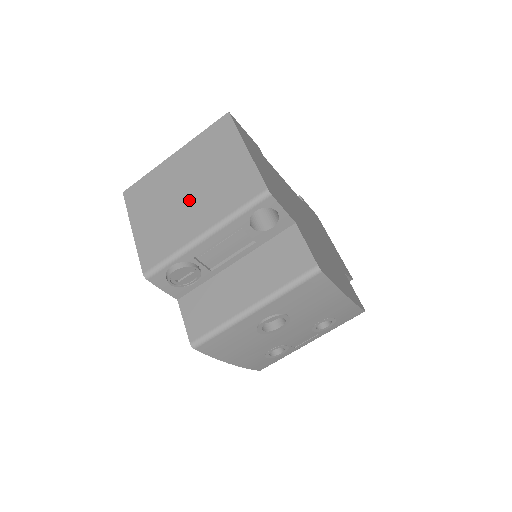
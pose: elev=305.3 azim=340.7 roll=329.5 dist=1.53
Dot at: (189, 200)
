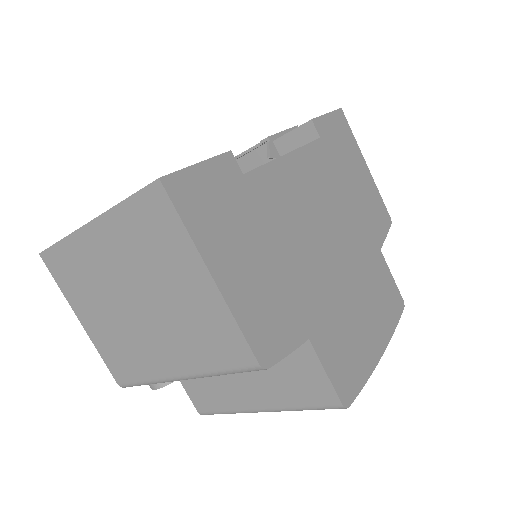
Dot at: (143, 320)
